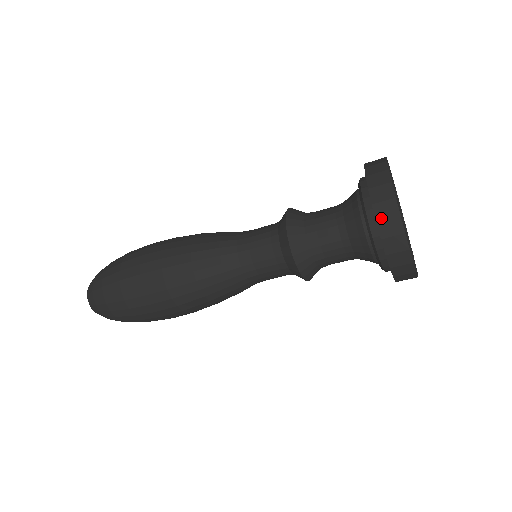
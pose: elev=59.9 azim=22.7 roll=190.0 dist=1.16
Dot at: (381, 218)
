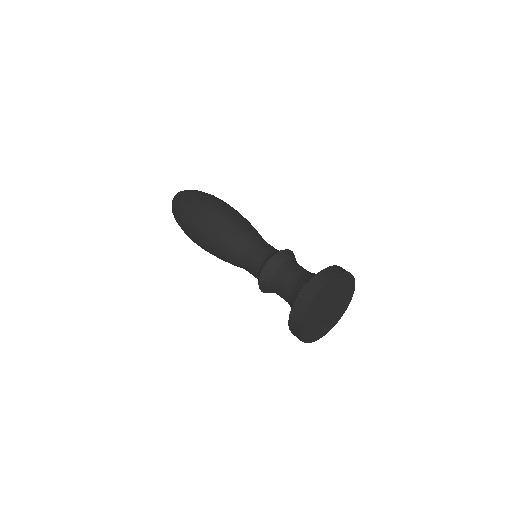
Dot at: (291, 331)
